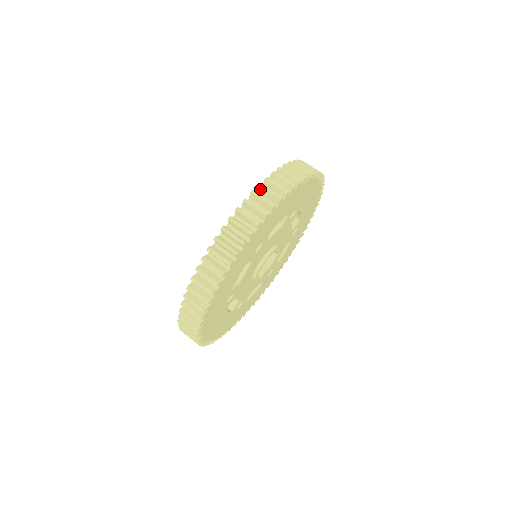
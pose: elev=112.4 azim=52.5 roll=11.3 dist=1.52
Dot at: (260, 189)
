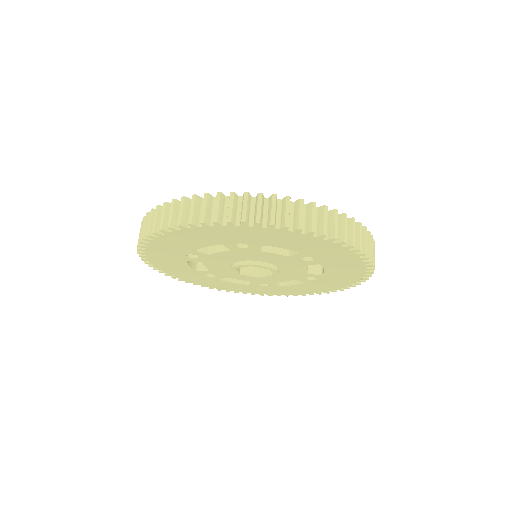
Dot at: (158, 211)
